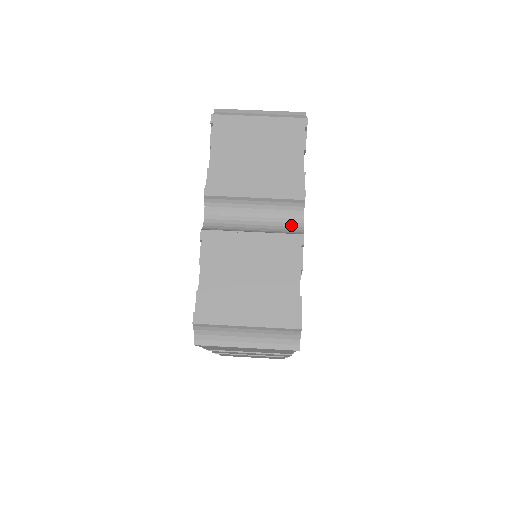
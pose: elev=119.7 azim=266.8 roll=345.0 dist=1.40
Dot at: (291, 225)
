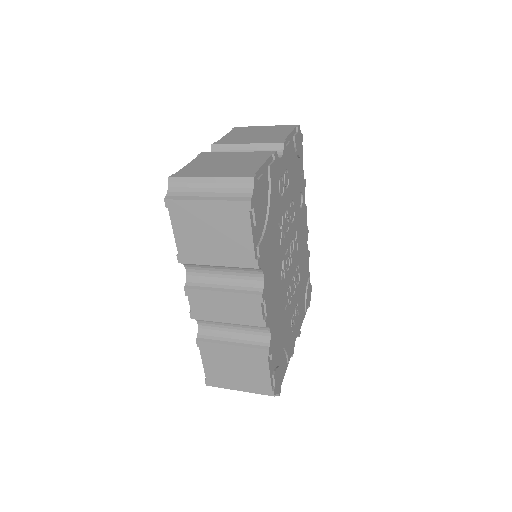
Dot at: occluded
